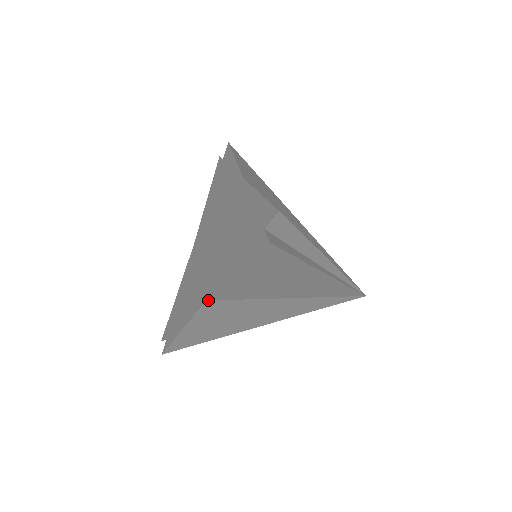
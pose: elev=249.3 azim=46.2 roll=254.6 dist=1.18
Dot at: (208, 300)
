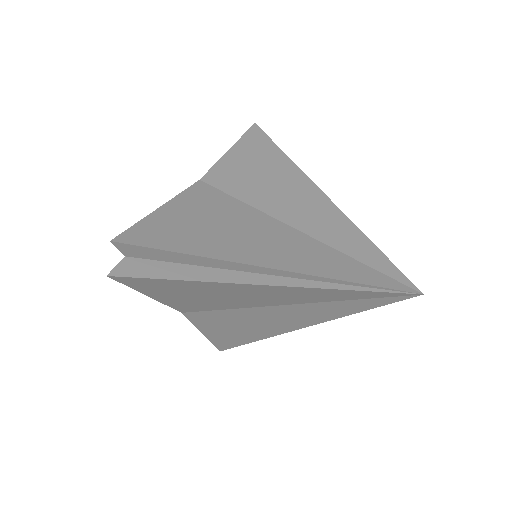
Dot at: (184, 312)
